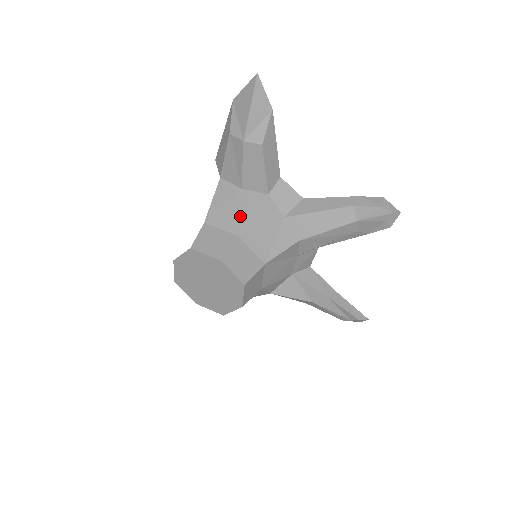
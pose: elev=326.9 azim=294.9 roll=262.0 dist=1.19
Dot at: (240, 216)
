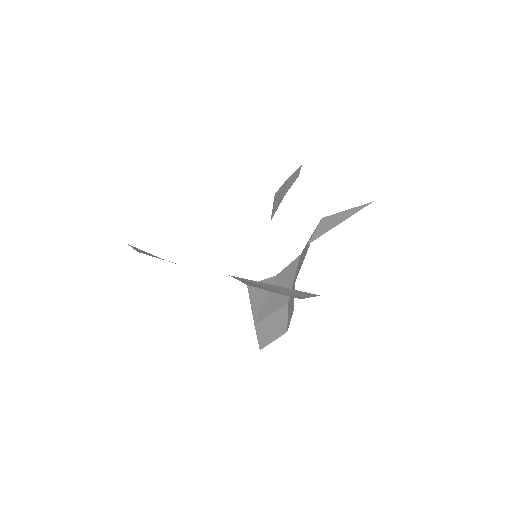
Dot at: occluded
